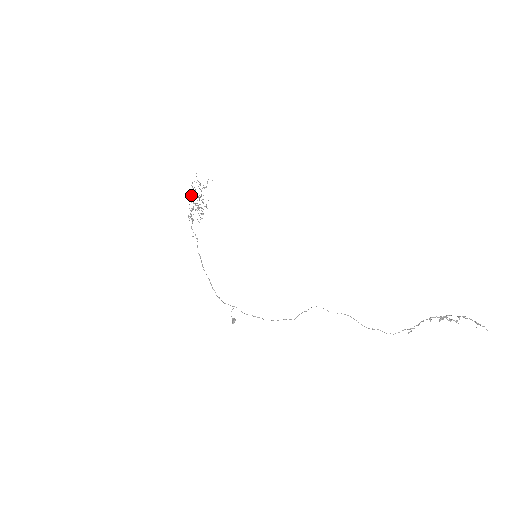
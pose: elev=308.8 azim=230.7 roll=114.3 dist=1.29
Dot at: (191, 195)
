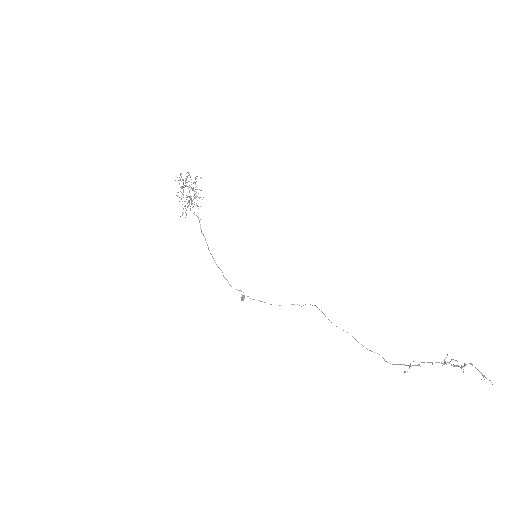
Dot at: (181, 188)
